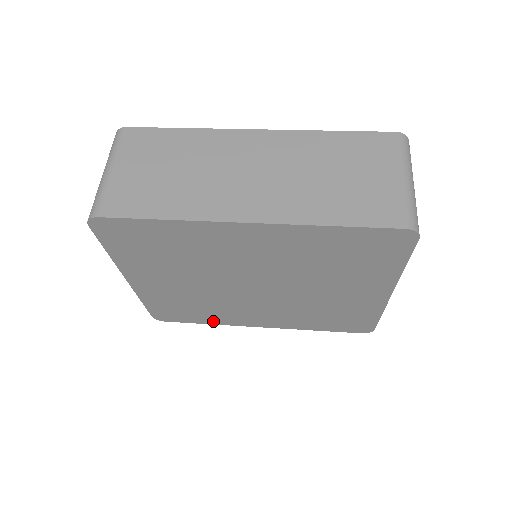
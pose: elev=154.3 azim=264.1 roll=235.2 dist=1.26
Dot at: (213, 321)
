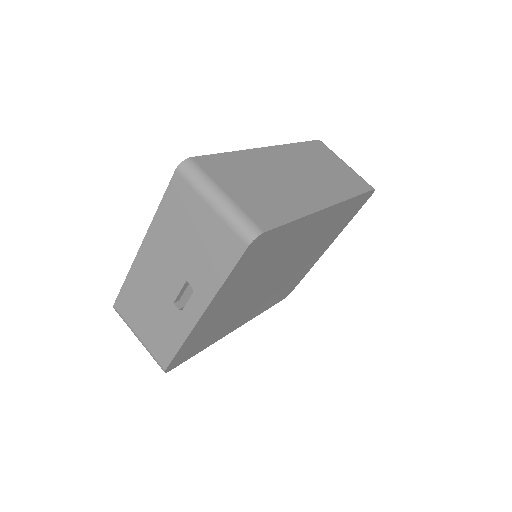
Dot at: (210, 343)
